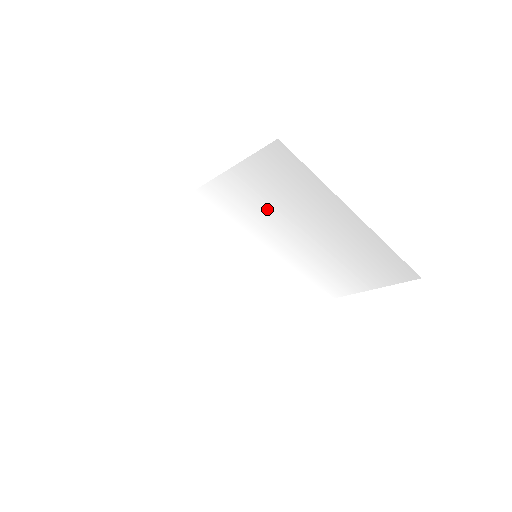
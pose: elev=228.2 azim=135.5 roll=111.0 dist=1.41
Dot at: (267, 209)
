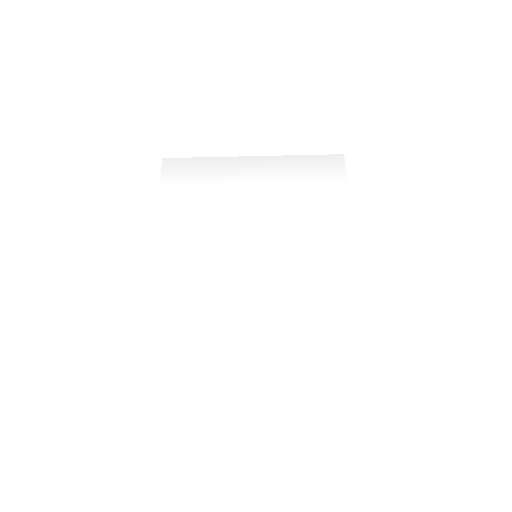
Dot at: (208, 204)
